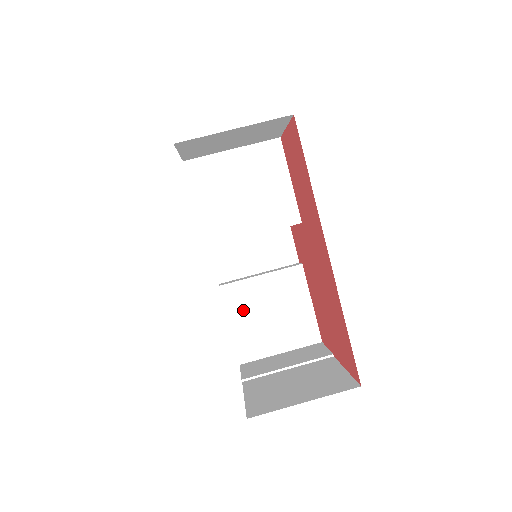
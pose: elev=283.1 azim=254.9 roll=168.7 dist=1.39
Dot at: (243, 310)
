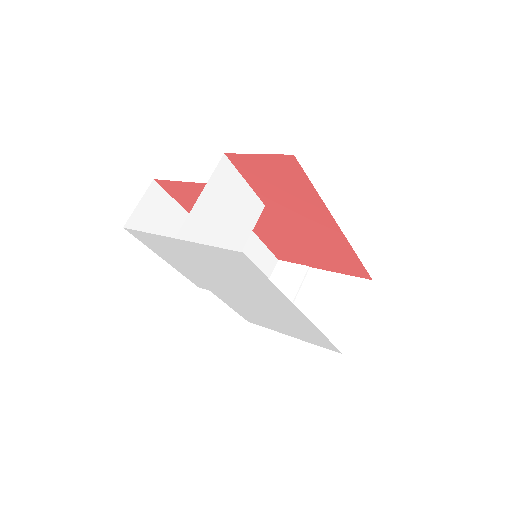
Dot at: occluded
